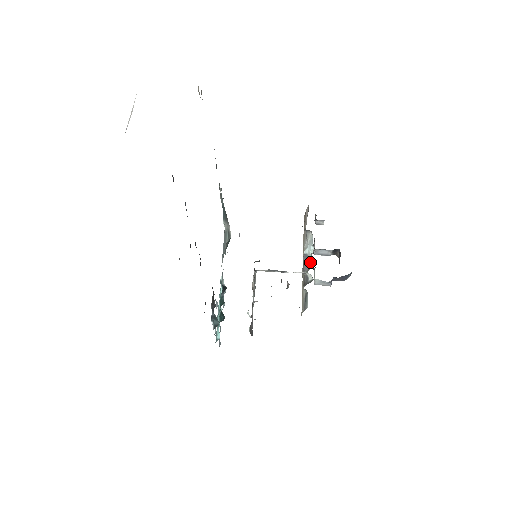
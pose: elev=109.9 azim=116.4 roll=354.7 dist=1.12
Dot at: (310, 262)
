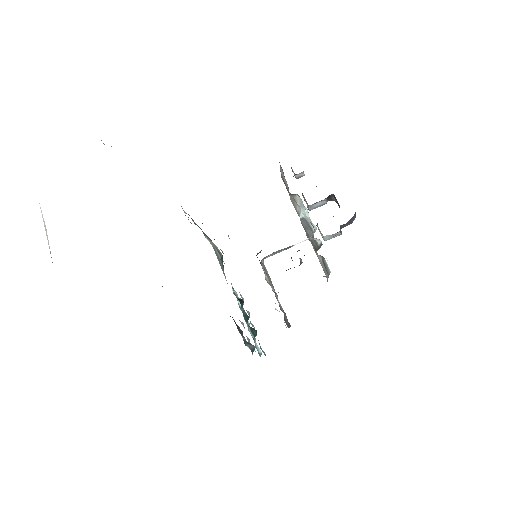
Dot at: (311, 225)
